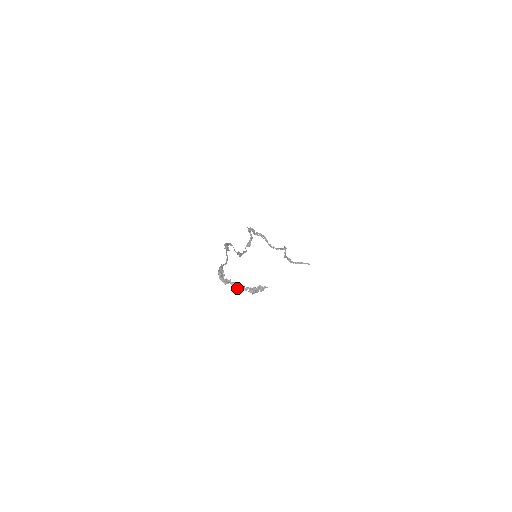
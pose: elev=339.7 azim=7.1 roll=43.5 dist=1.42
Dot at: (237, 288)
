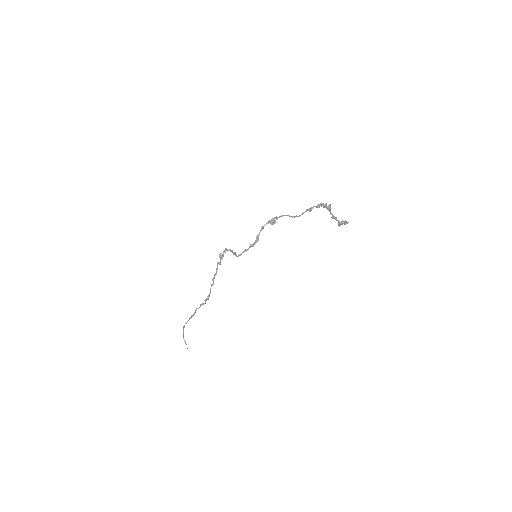
Dot at: (334, 217)
